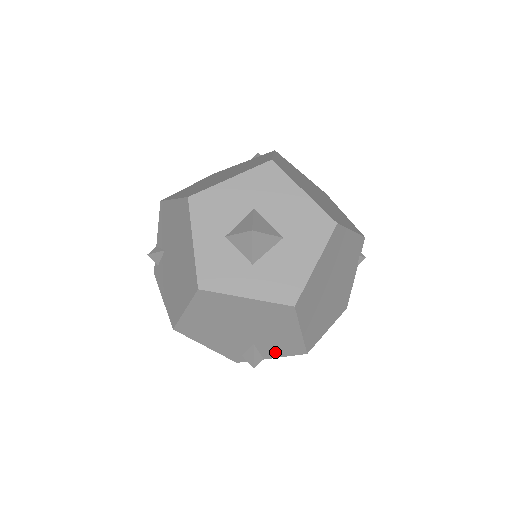
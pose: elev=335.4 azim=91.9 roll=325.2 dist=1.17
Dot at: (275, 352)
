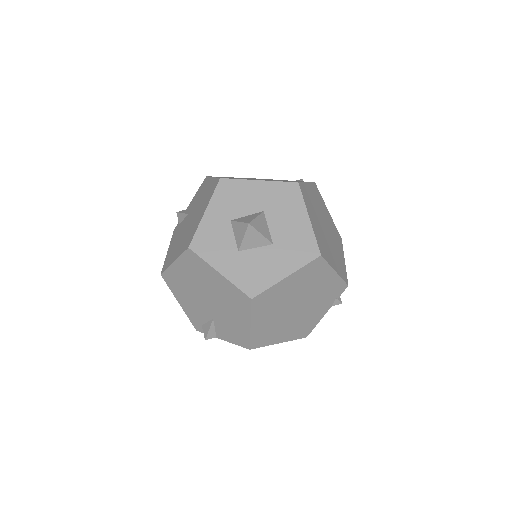
Dot at: (227, 335)
